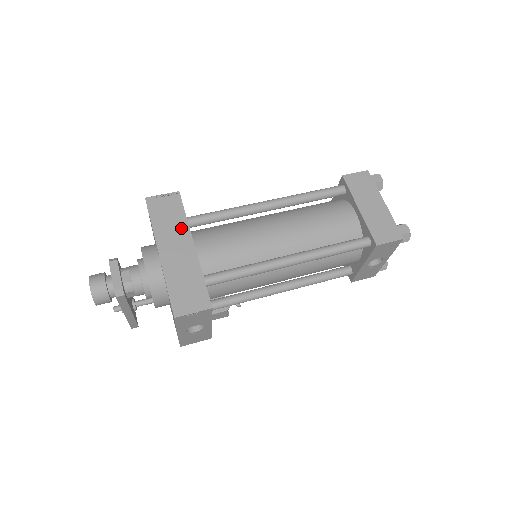
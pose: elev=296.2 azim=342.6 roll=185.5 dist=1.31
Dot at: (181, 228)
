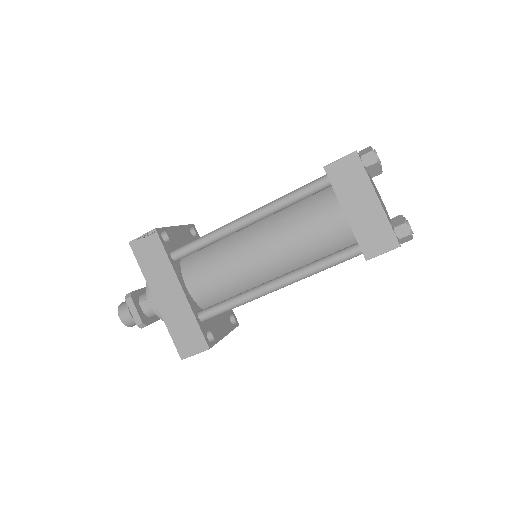
Dot at: (167, 271)
